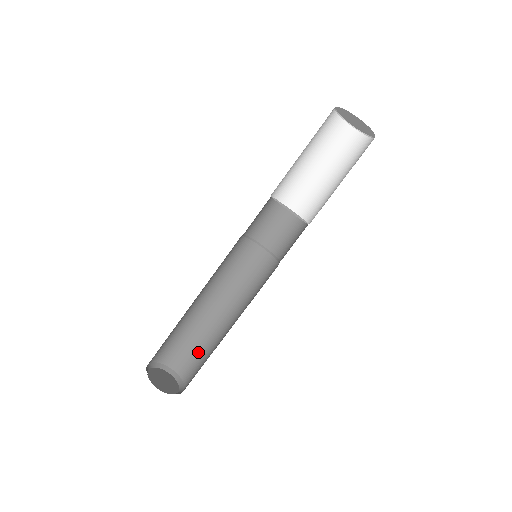
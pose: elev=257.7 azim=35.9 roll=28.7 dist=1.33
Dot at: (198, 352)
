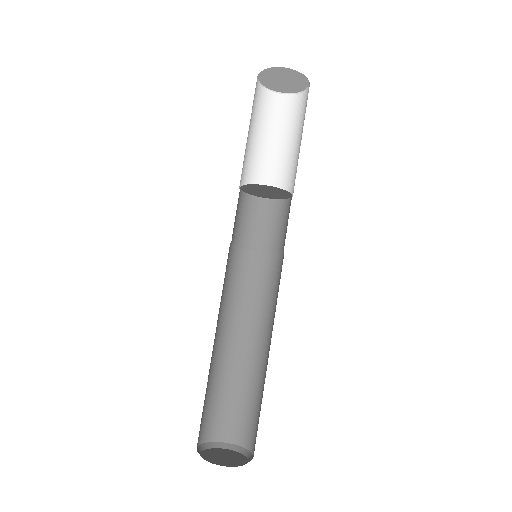
Dot at: (241, 402)
